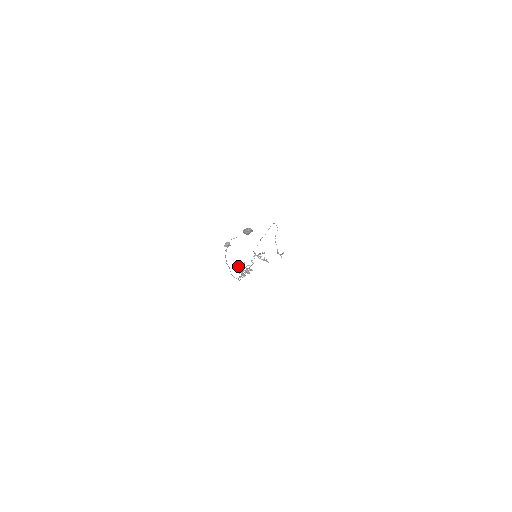
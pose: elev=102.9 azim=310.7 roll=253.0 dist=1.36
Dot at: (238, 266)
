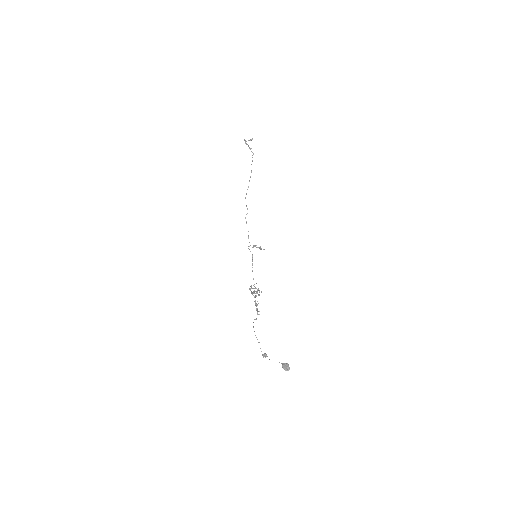
Dot at: (250, 290)
